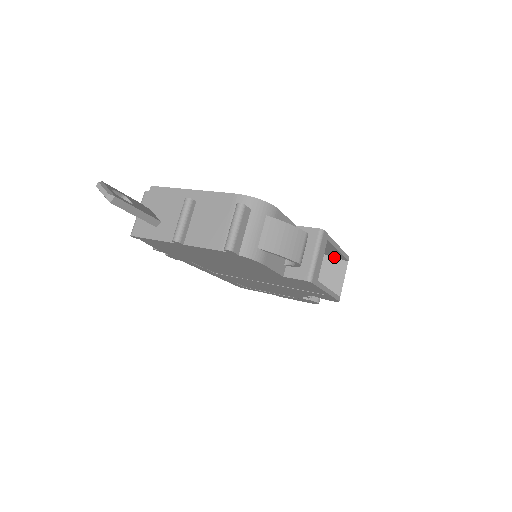
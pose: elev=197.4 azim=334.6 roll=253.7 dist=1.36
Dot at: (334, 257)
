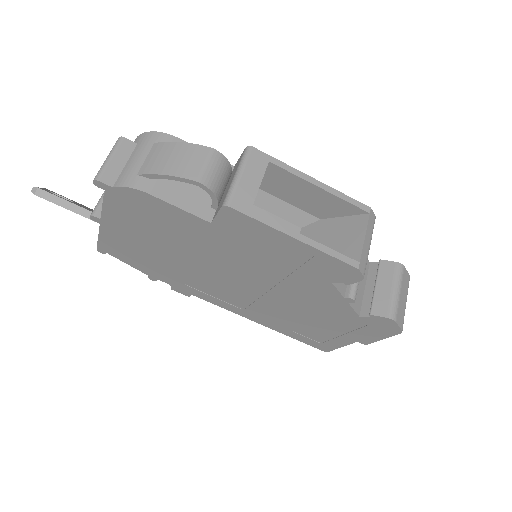
Dot at: (347, 216)
